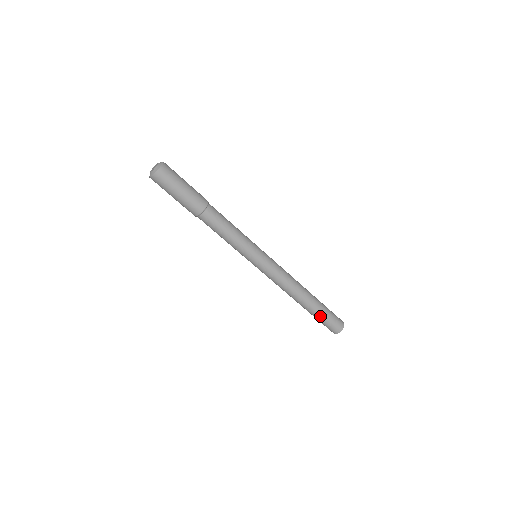
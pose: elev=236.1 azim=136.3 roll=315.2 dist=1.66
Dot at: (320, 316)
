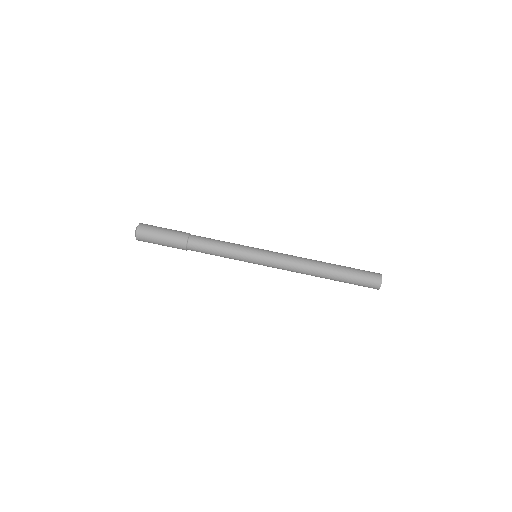
Dot at: (350, 277)
